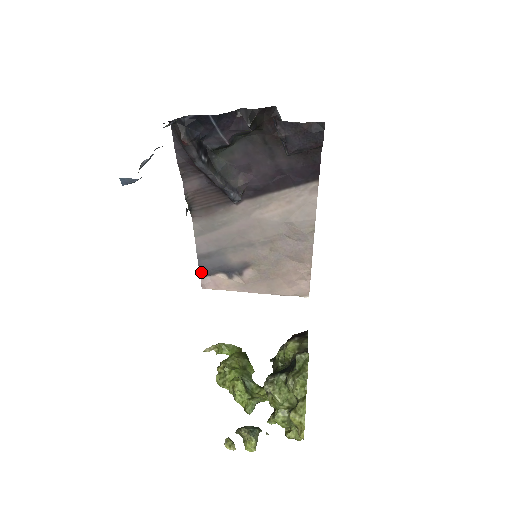
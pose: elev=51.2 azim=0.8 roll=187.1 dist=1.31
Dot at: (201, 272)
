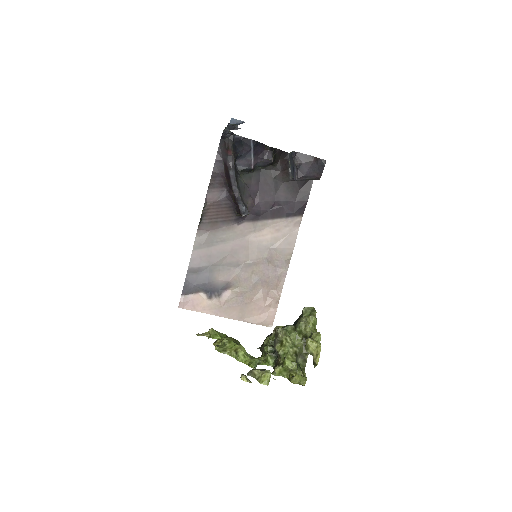
Dot at: (184, 289)
